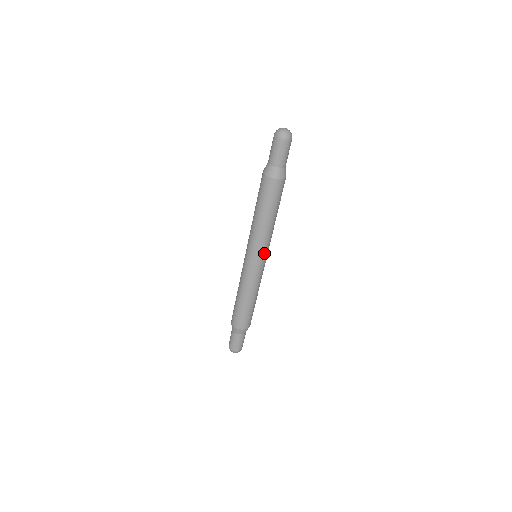
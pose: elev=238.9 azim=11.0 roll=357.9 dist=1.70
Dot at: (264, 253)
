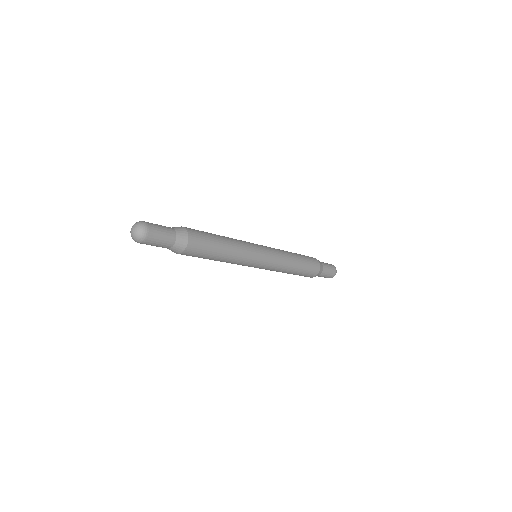
Dot at: (257, 254)
